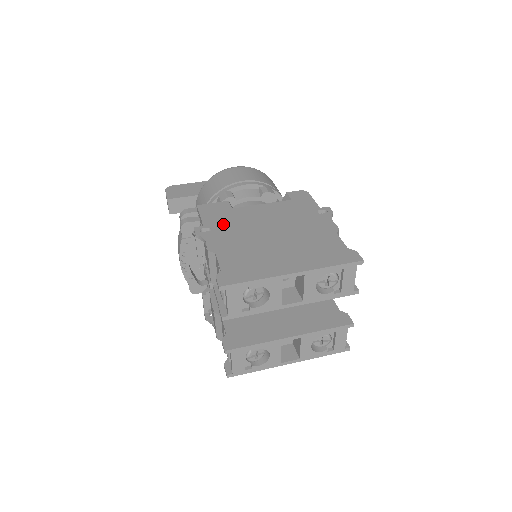
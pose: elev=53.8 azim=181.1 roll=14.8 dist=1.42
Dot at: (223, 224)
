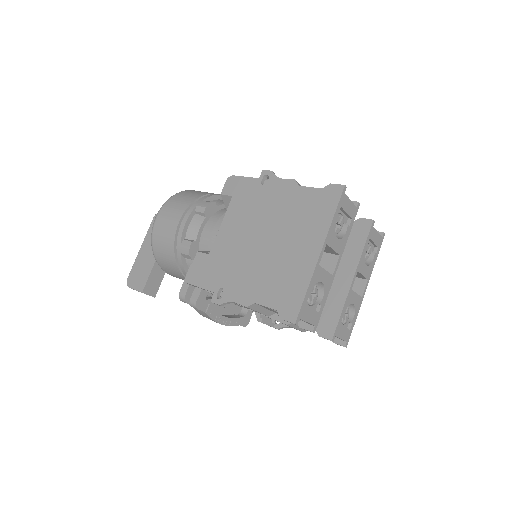
Dot at: (223, 274)
